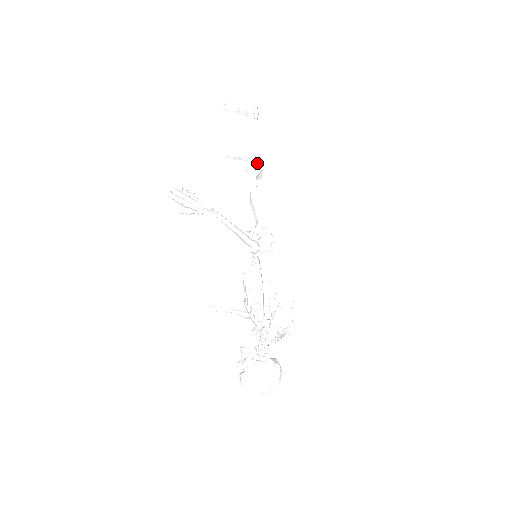
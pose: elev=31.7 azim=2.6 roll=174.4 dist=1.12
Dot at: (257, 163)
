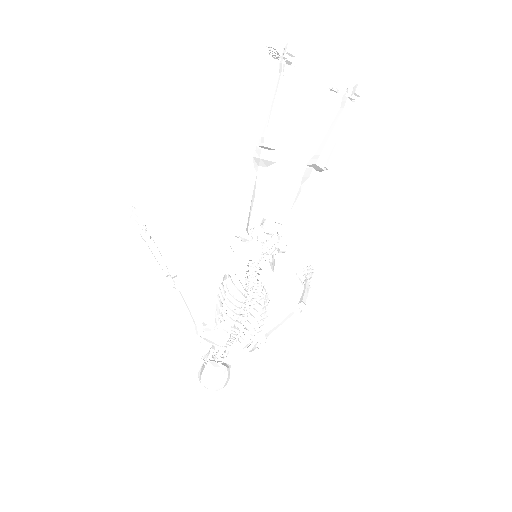
Dot at: (259, 149)
